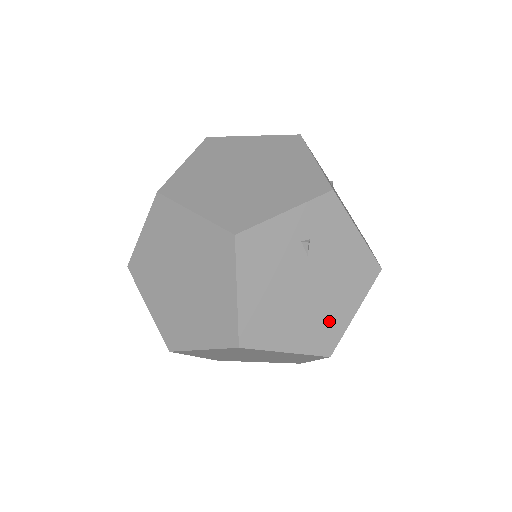
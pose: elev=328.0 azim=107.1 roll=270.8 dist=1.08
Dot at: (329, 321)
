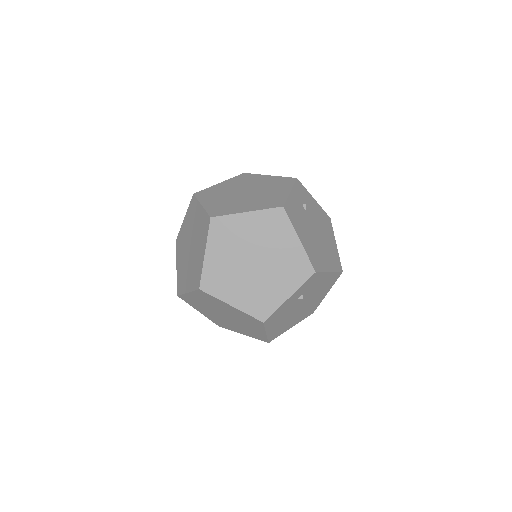
Dot at: (313, 306)
